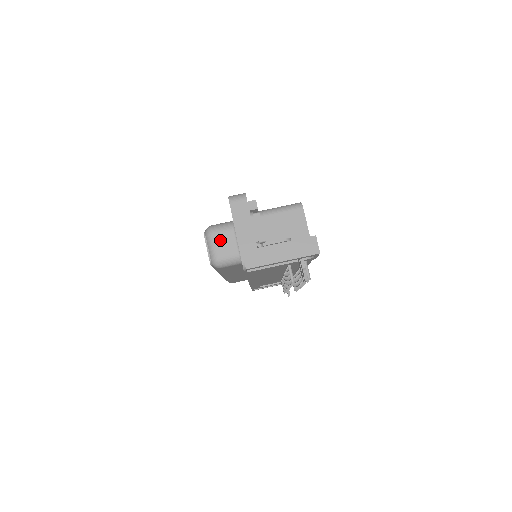
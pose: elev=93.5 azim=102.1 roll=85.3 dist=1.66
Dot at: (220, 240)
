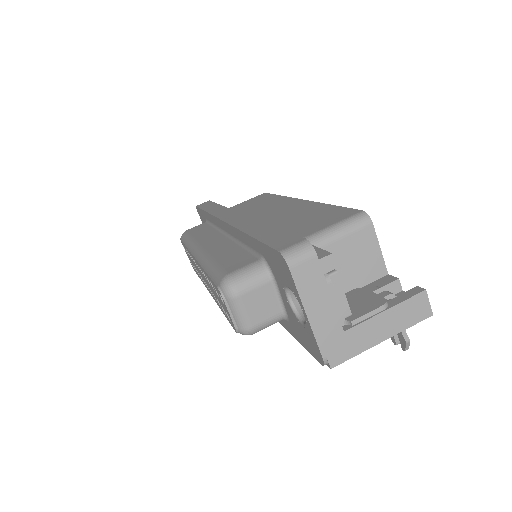
Dot at: (252, 300)
